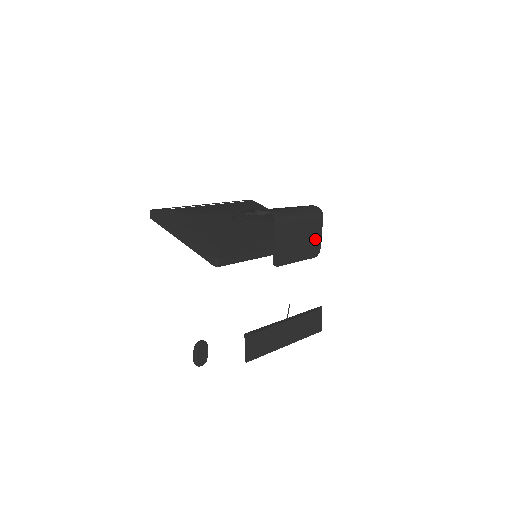
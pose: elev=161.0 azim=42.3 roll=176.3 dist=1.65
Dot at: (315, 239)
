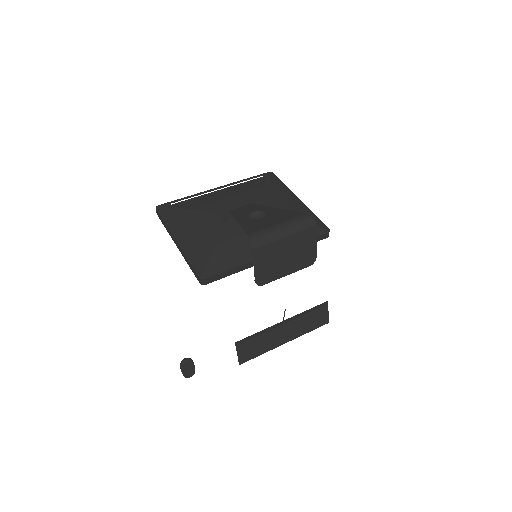
Dot at: (308, 250)
